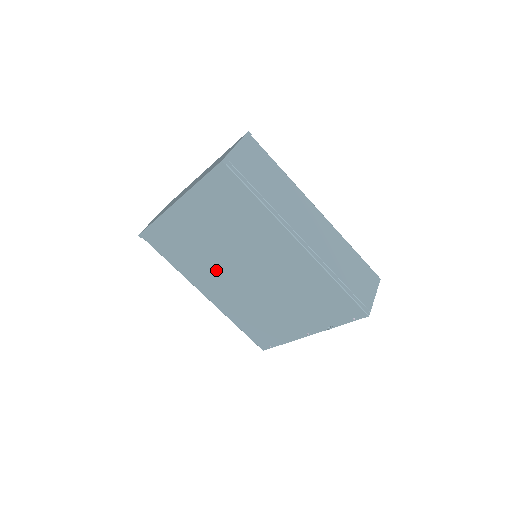
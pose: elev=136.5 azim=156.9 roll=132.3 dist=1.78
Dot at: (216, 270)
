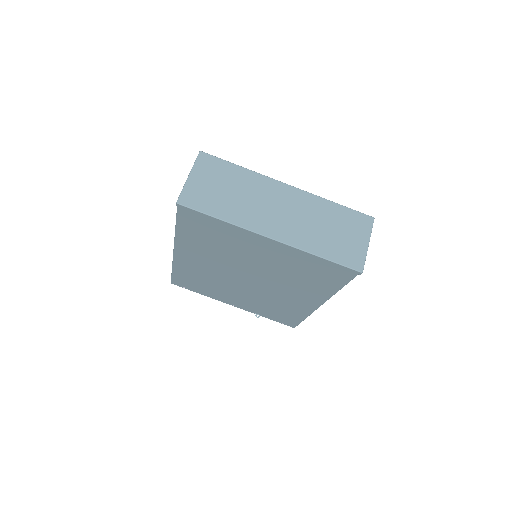
Dot at: (222, 261)
